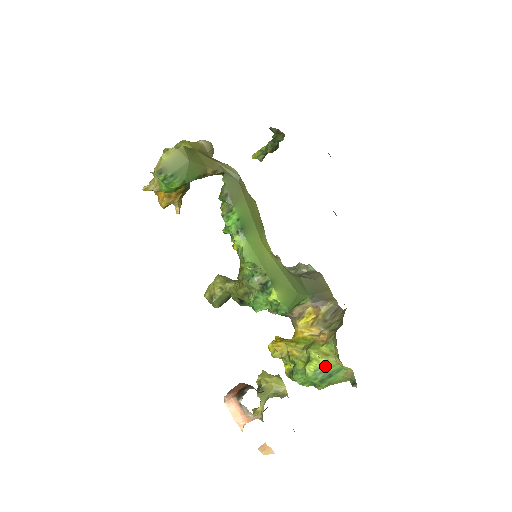
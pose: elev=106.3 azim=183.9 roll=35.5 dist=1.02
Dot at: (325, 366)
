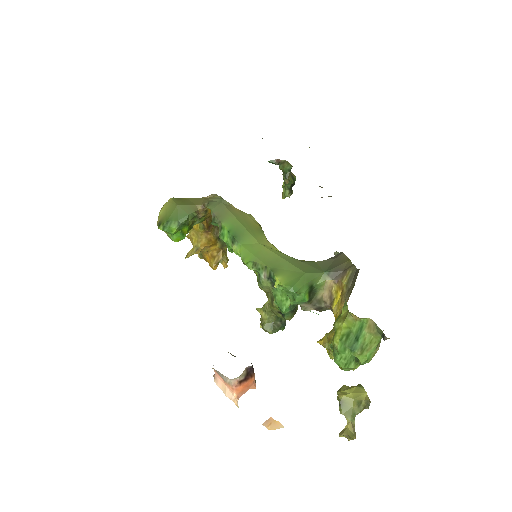
Dot at: (348, 330)
